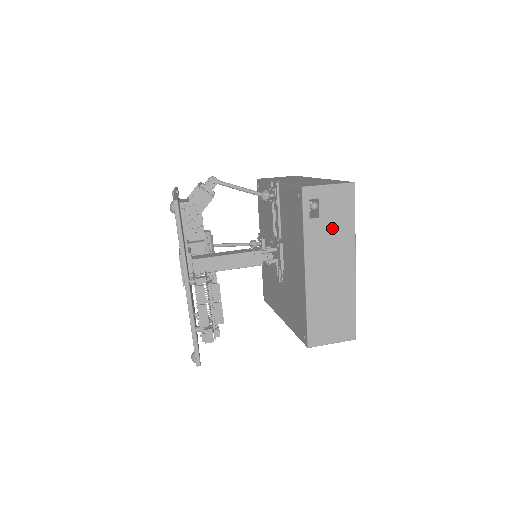
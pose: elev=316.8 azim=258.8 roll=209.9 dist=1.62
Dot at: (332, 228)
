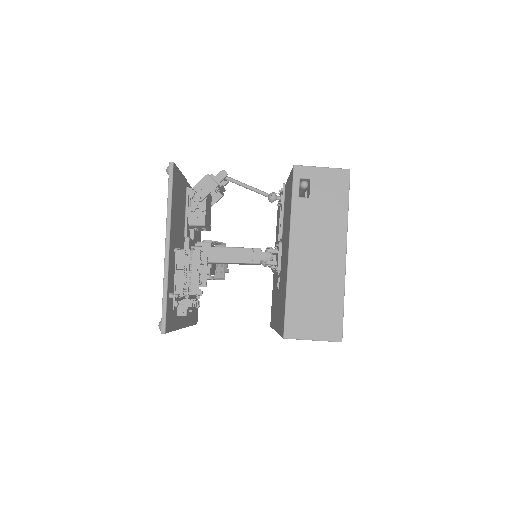
Dot at: (322, 211)
